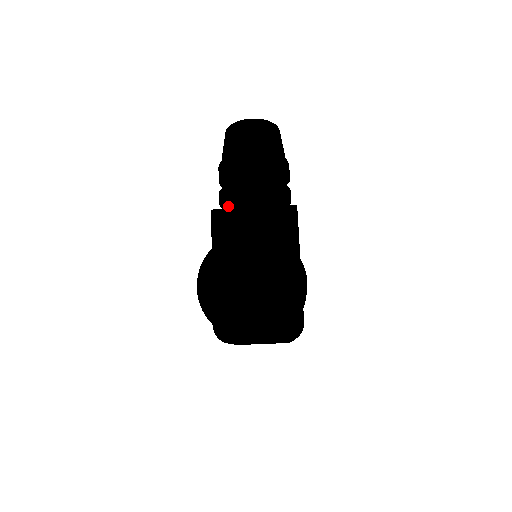
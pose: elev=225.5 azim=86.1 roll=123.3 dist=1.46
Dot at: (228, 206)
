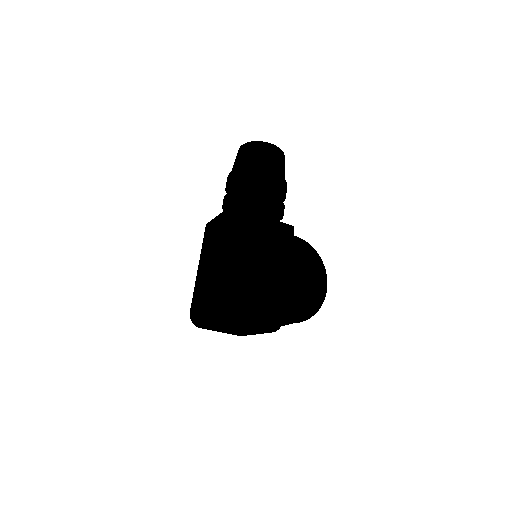
Dot at: (239, 207)
